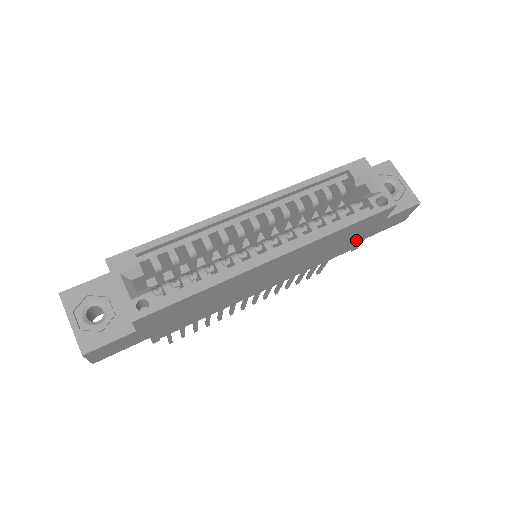
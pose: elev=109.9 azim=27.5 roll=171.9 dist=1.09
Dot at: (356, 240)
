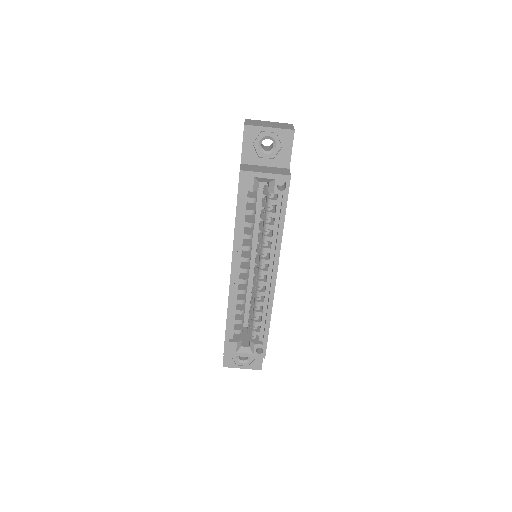
Dot at: occluded
